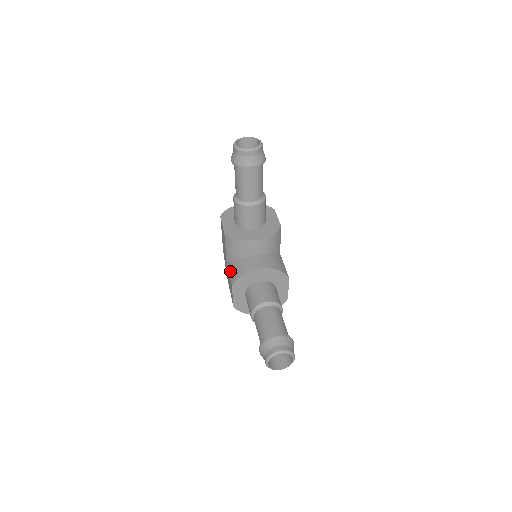
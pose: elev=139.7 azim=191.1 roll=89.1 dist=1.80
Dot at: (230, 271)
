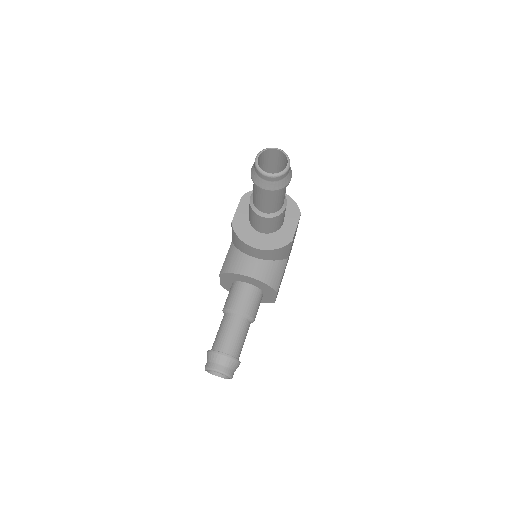
Dot at: (227, 256)
